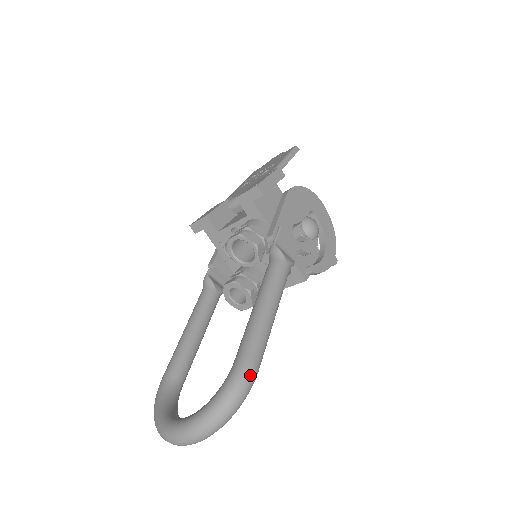
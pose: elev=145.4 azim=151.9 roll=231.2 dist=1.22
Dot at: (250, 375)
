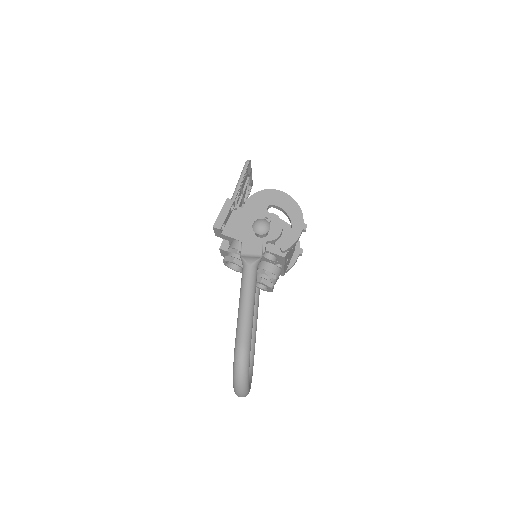
Dot at: (241, 351)
